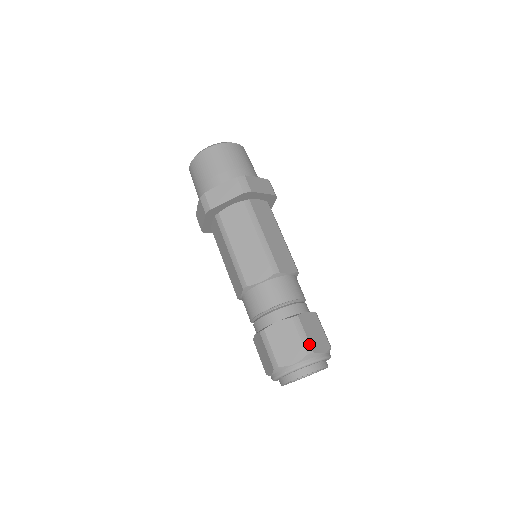
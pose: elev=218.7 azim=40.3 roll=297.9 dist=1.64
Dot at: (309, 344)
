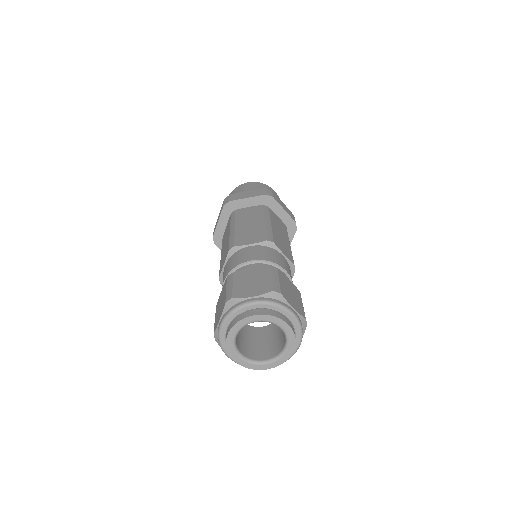
Dot at: (279, 287)
